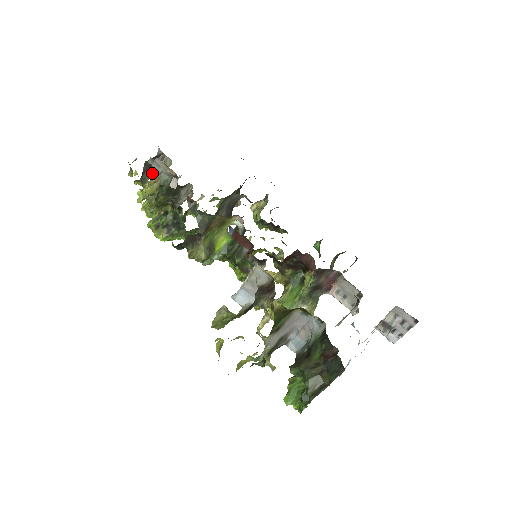
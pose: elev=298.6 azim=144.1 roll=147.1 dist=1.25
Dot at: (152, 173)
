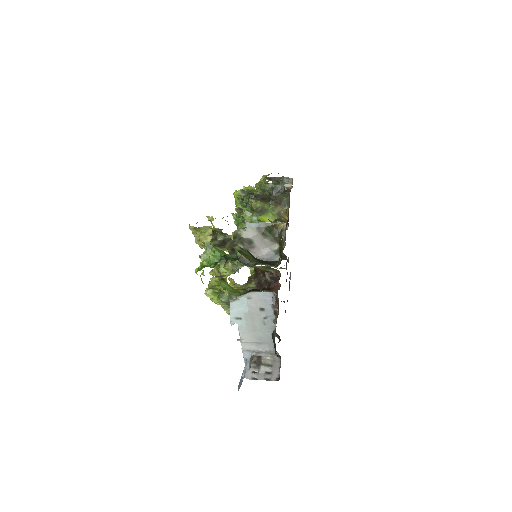
Dot at: (280, 180)
